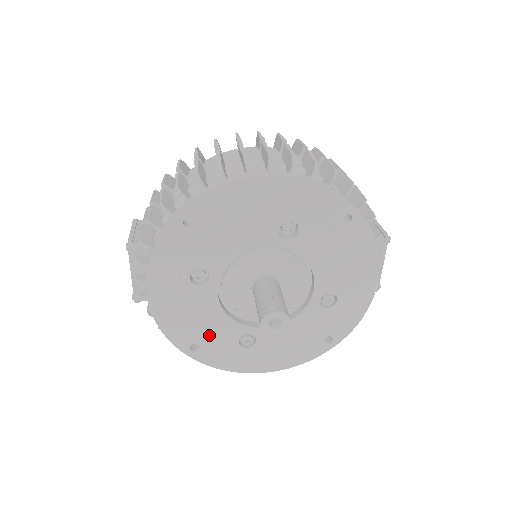
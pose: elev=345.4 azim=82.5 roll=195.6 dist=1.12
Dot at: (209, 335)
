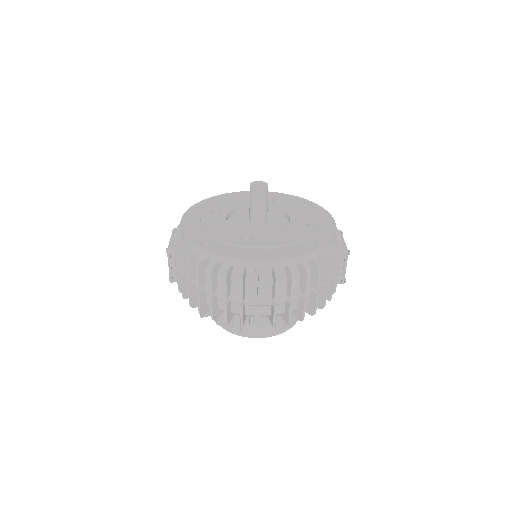
Dot at: (218, 235)
